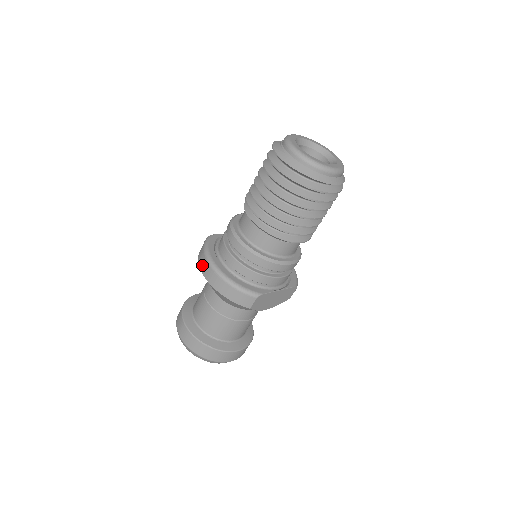
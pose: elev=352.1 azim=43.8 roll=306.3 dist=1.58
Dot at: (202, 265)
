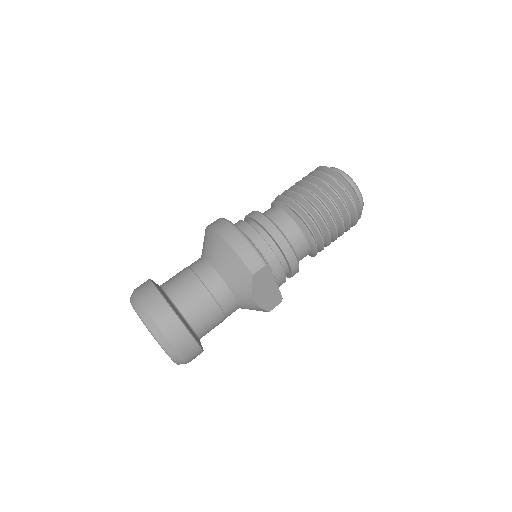
Dot at: (217, 225)
